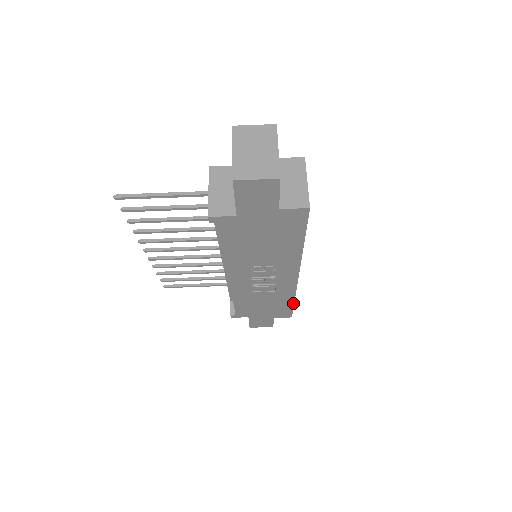
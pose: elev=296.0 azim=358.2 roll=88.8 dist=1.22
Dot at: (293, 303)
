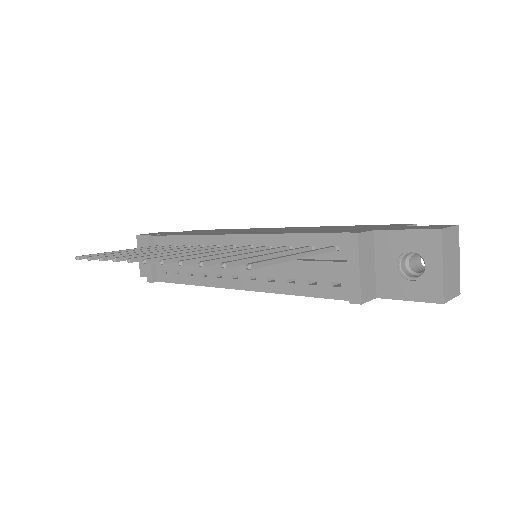
Dot at: occluded
